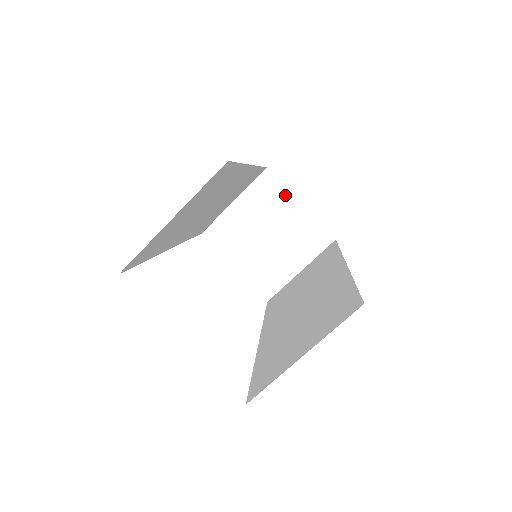
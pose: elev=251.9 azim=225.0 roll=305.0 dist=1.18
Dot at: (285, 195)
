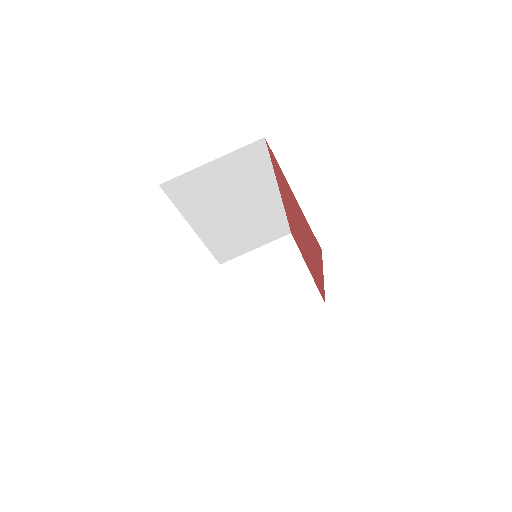
Dot at: (297, 257)
